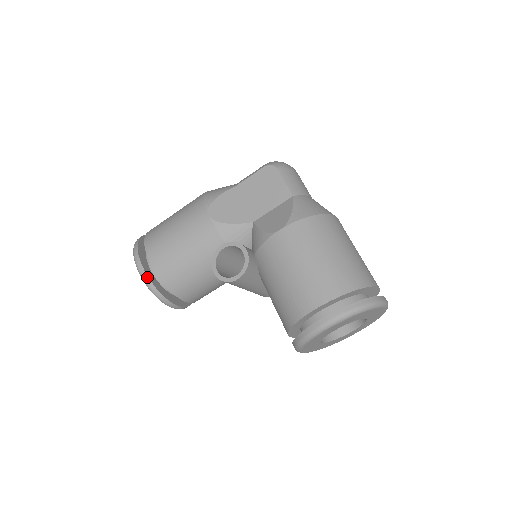
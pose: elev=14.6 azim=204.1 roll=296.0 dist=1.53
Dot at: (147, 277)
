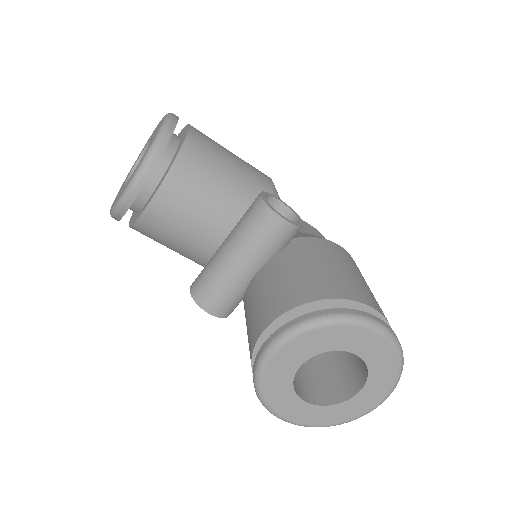
Dot at: (174, 128)
